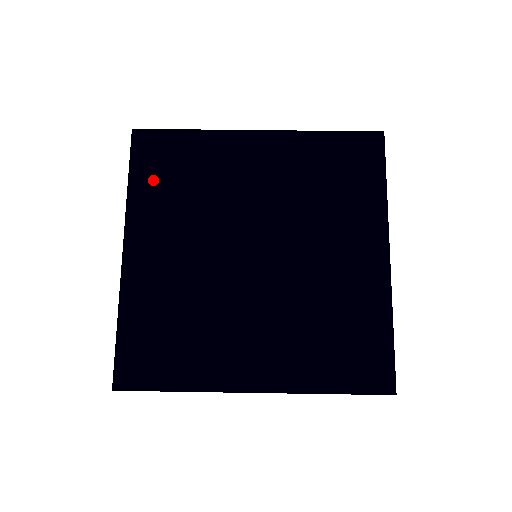
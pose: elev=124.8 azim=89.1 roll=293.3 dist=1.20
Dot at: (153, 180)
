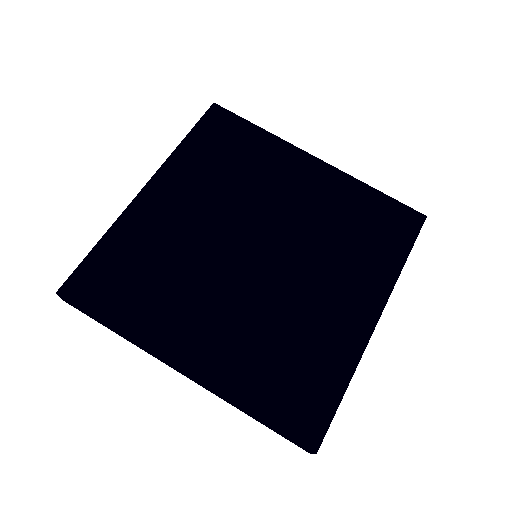
Dot at: (206, 147)
